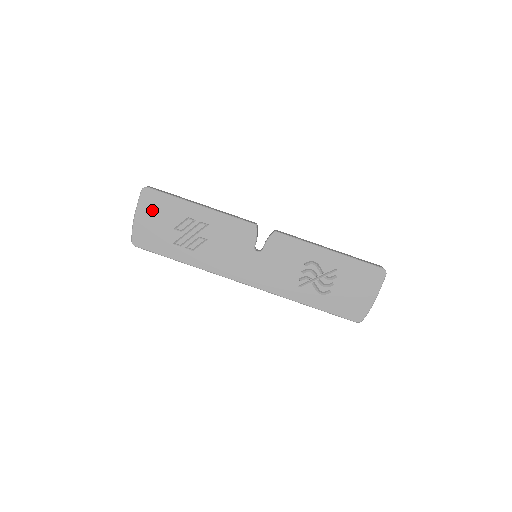
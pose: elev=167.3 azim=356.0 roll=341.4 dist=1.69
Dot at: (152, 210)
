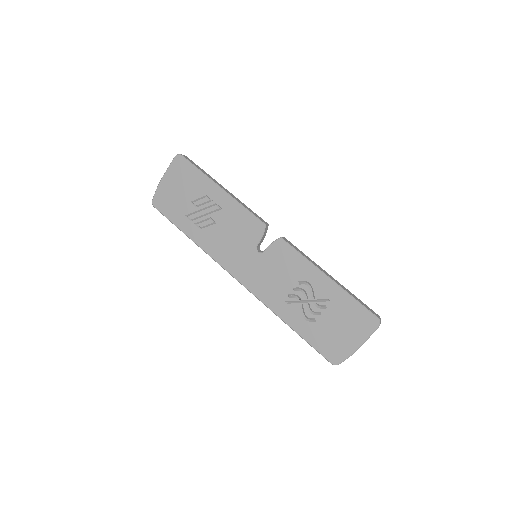
Dot at: (178, 178)
